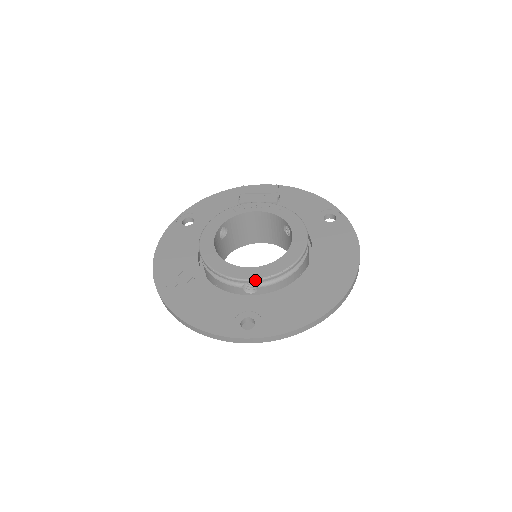
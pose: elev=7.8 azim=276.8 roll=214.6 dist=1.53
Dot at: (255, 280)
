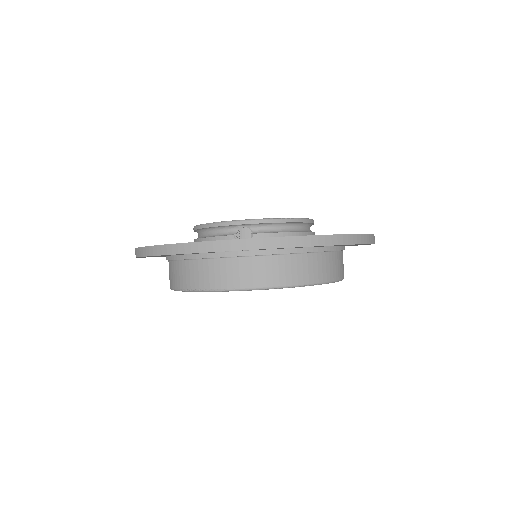
Dot at: (250, 220)
